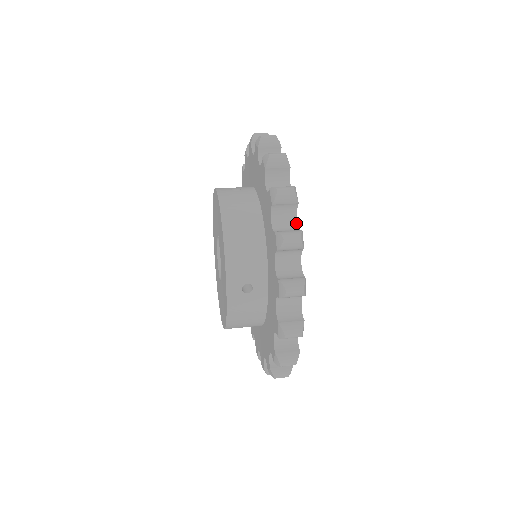
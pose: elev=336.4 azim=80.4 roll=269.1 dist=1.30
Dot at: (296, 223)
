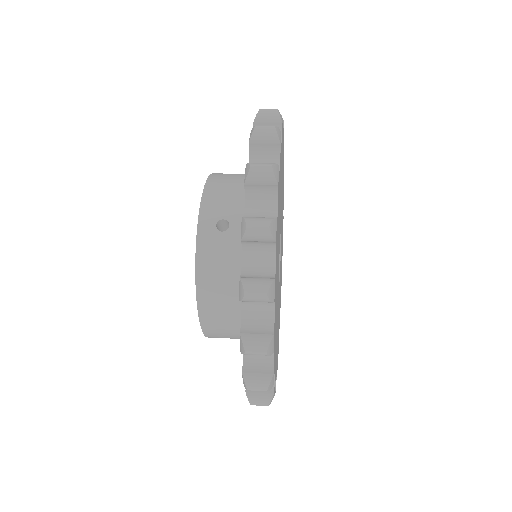
Dot at: occluded
